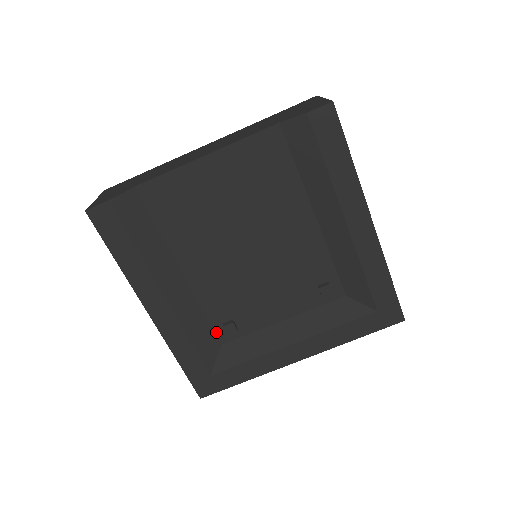
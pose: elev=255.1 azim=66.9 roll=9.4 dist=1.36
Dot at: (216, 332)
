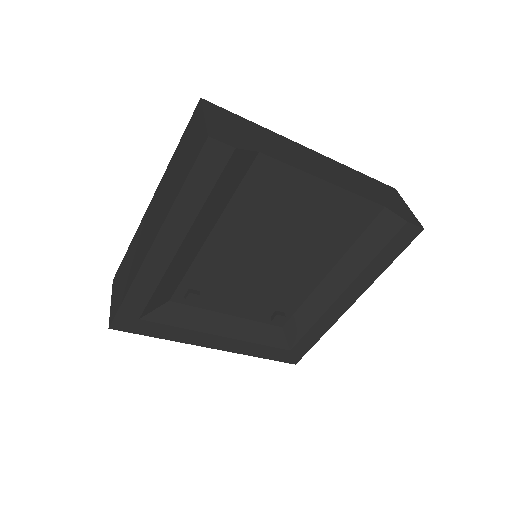
Dot at: (177, 290)
